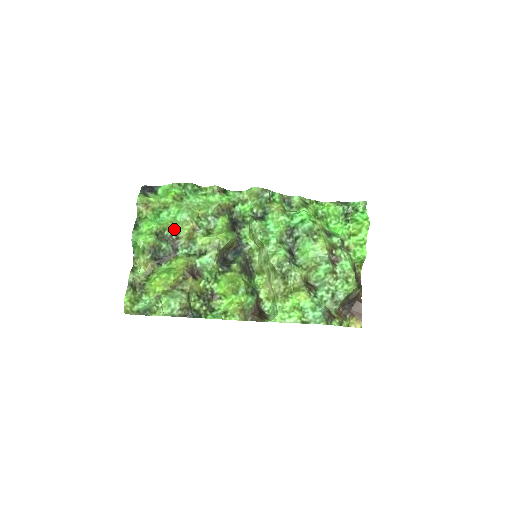
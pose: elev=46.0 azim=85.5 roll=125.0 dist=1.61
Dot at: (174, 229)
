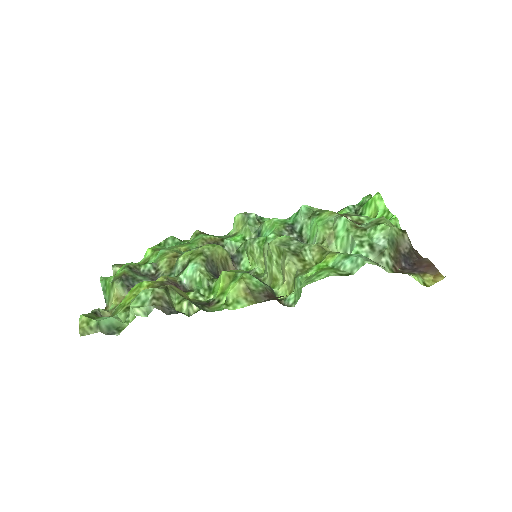
Dot at: (152, 263)
